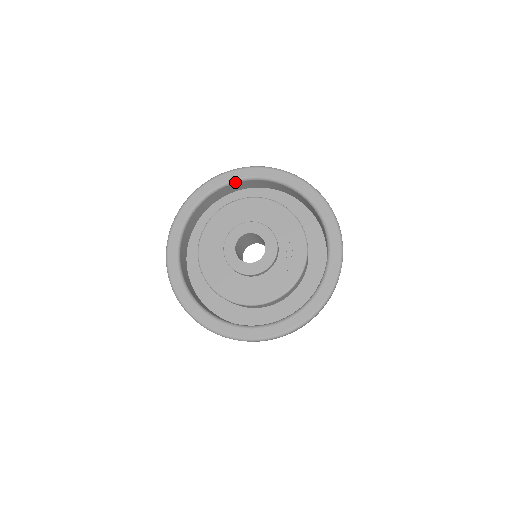
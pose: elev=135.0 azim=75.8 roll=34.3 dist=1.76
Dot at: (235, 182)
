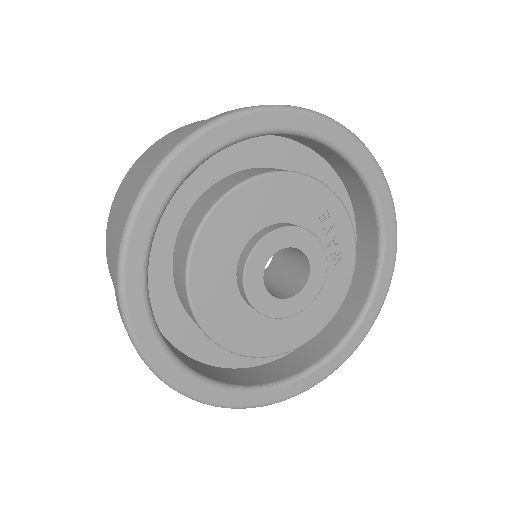
Dot at: (180, 185)
